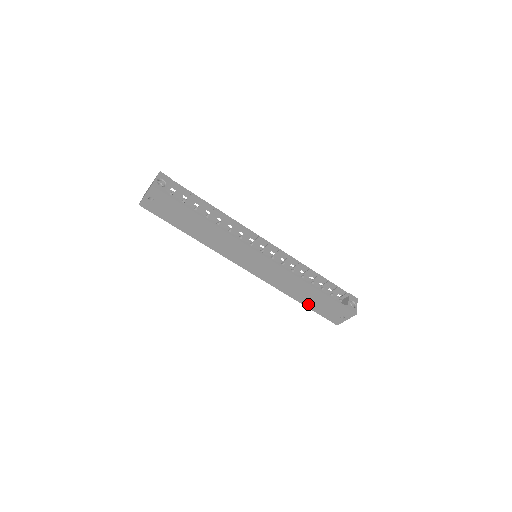
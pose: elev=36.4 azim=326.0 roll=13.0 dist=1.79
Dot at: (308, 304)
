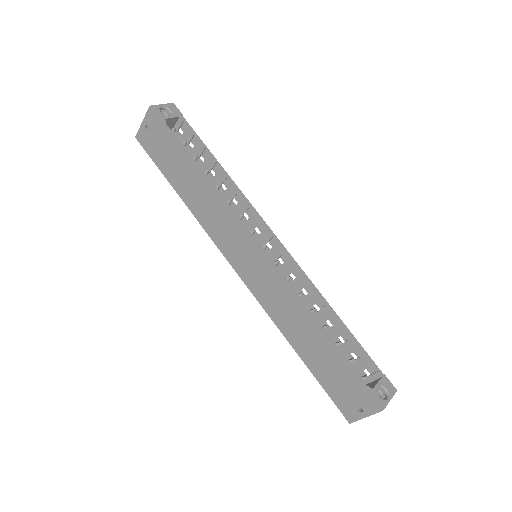
Dot at: (310, 363)
